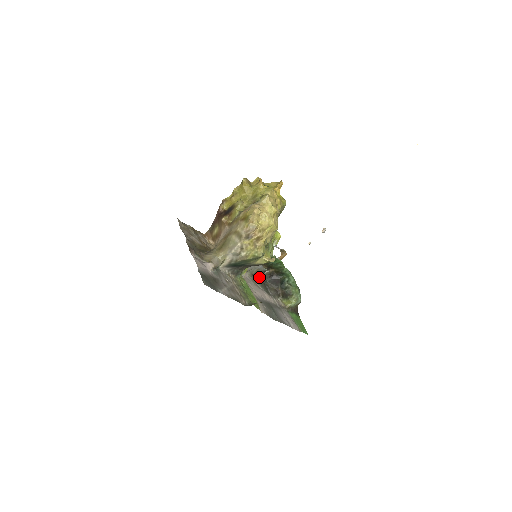
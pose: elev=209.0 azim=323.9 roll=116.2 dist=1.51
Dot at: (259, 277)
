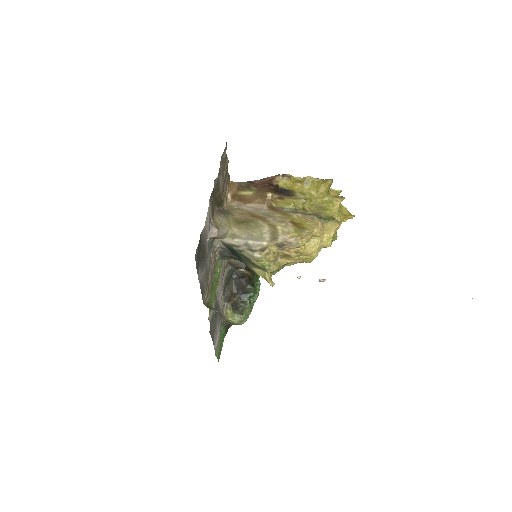
Dot at: (232, 269)
